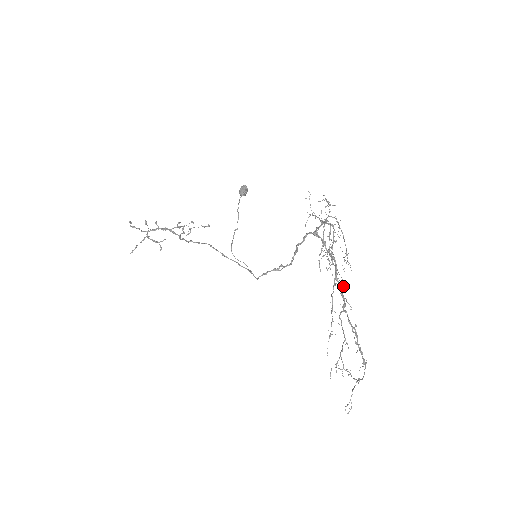
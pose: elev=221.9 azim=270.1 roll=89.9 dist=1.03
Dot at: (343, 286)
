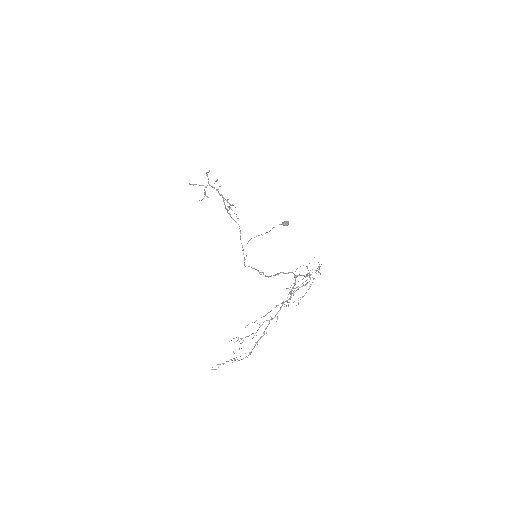
Dot at: (288, 306)
